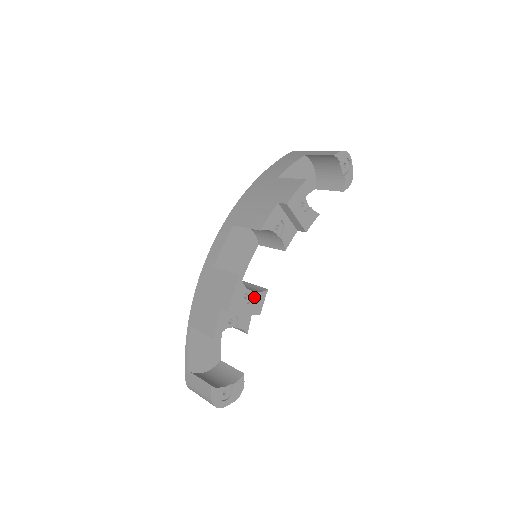
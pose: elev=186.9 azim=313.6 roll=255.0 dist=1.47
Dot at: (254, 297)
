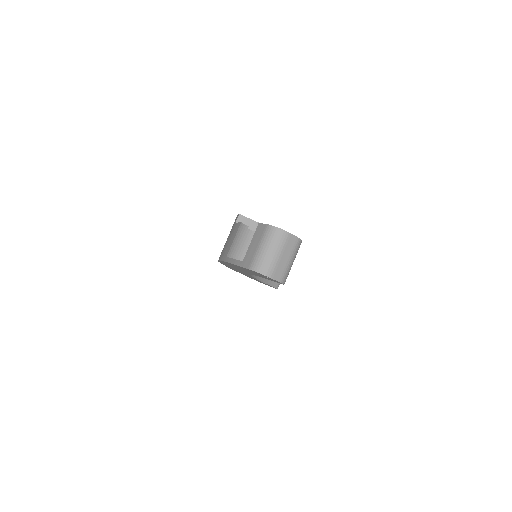
Dot at: occluded
